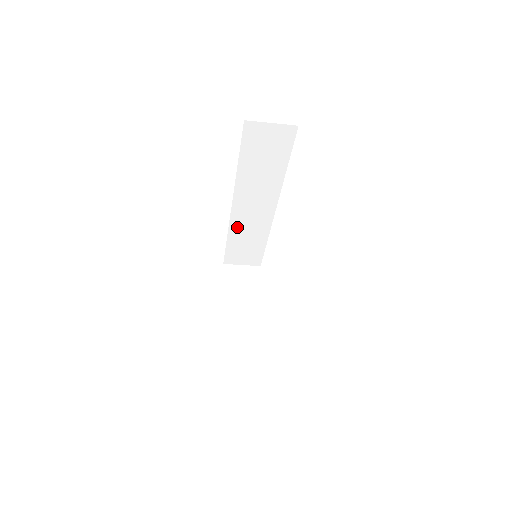
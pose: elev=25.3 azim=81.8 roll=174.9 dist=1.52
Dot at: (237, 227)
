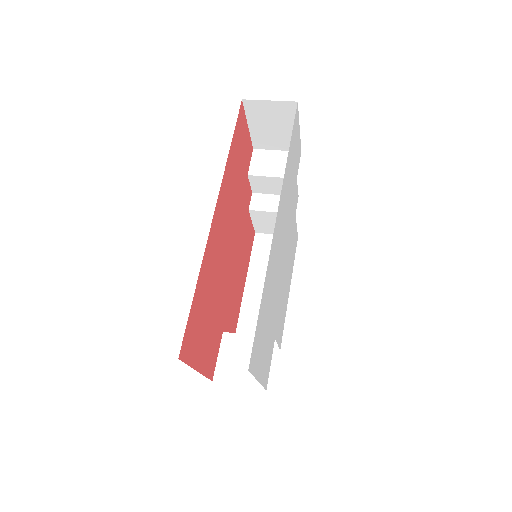
Dot at: occluded
